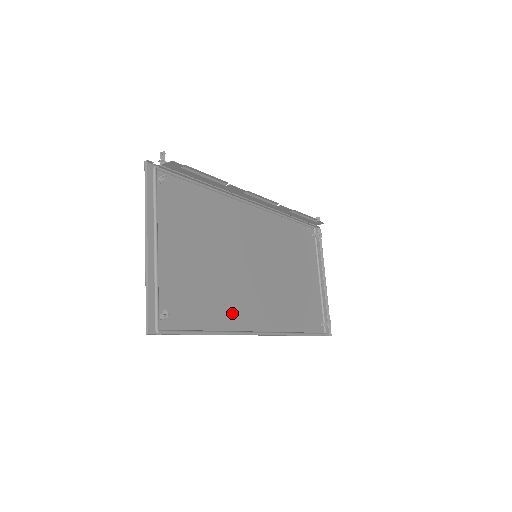
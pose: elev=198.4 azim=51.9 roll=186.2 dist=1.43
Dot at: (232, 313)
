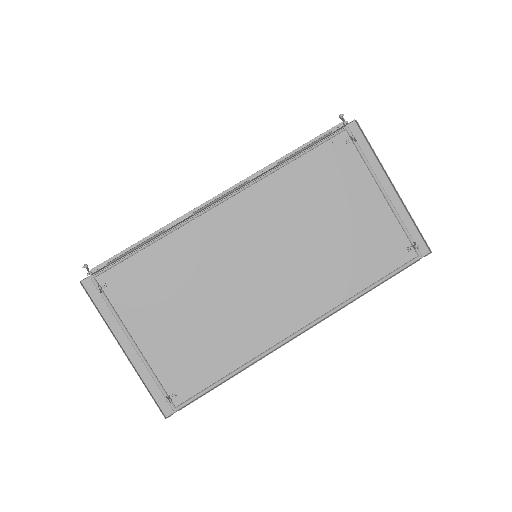
Dot at: (251, 338)
